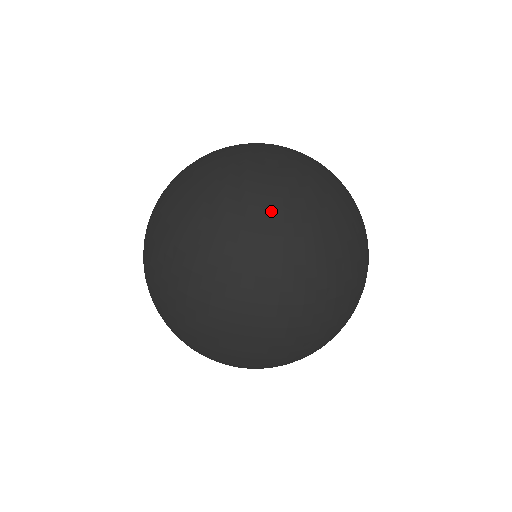
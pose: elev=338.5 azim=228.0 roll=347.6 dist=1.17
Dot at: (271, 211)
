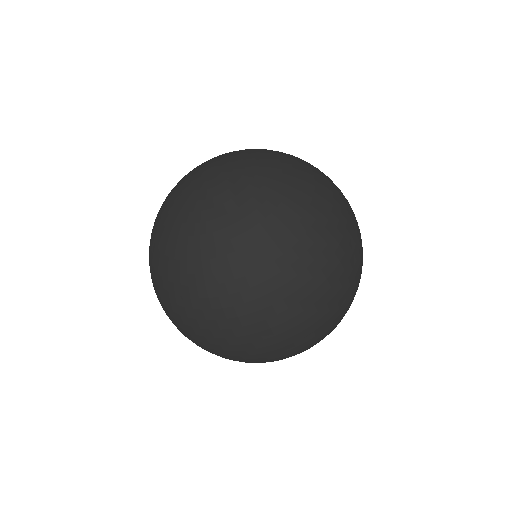
Dot at: (236, 240)
